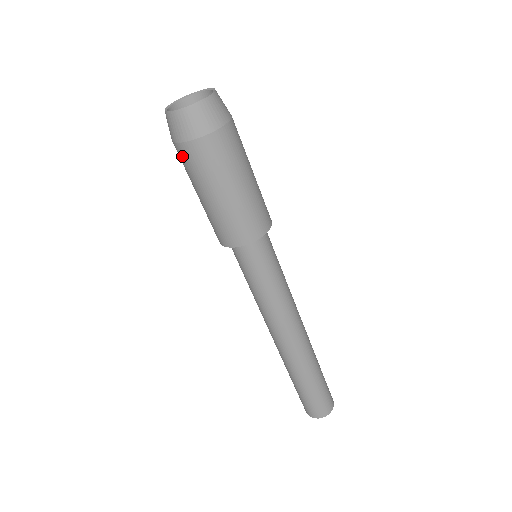
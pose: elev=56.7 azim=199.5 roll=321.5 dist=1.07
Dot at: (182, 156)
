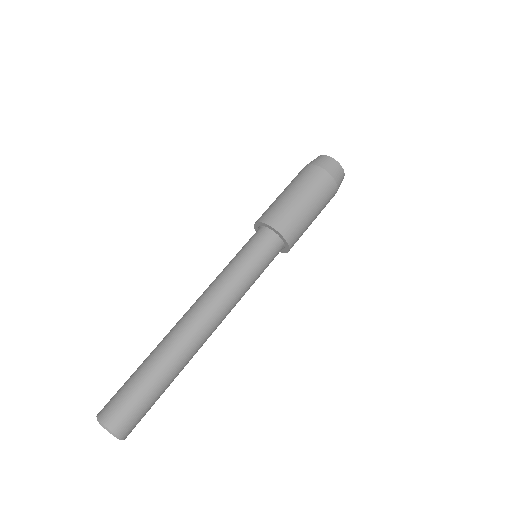
Dot at: (314, 173)
